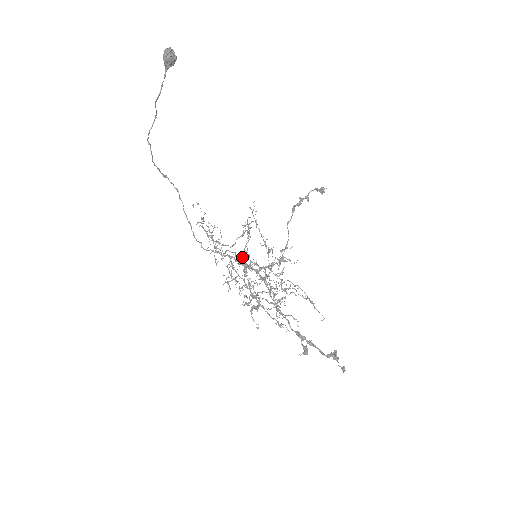
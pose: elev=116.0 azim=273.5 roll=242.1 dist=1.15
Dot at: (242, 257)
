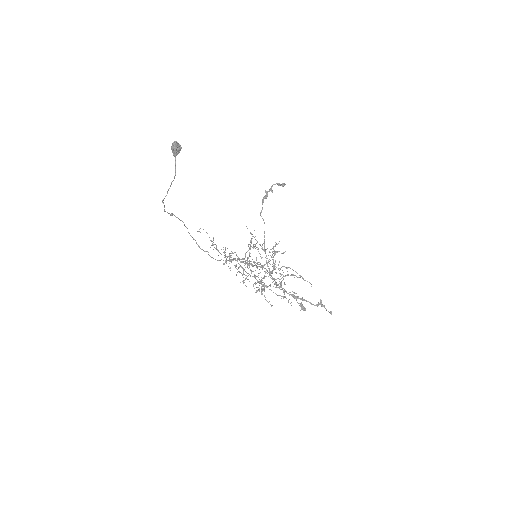
Dot at: occluded
